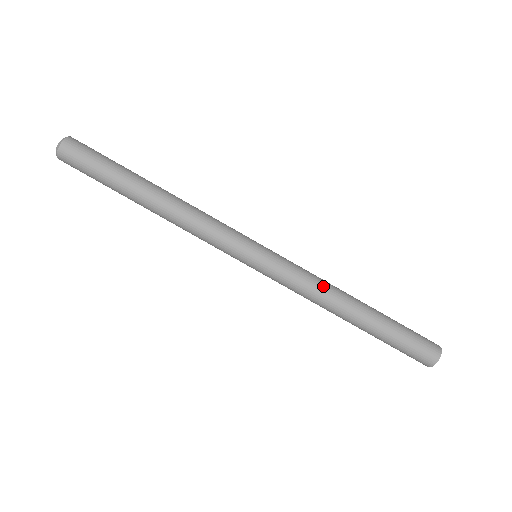
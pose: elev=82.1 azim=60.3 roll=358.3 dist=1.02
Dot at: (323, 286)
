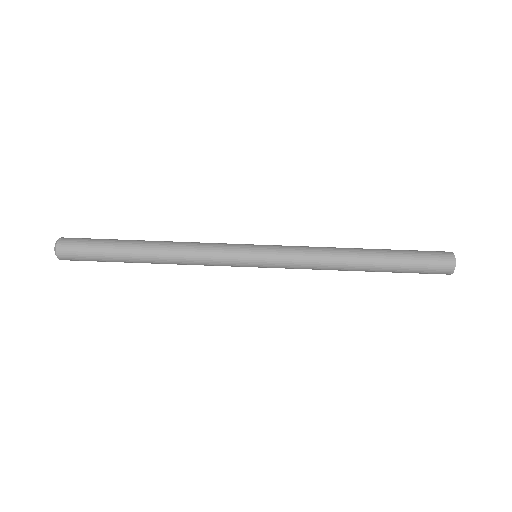
Dot at: (324, 253)
